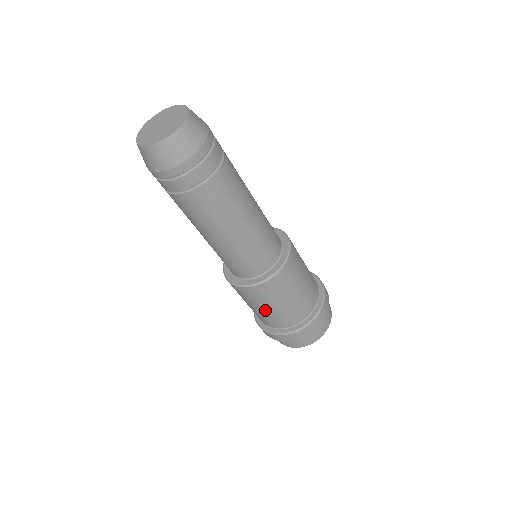
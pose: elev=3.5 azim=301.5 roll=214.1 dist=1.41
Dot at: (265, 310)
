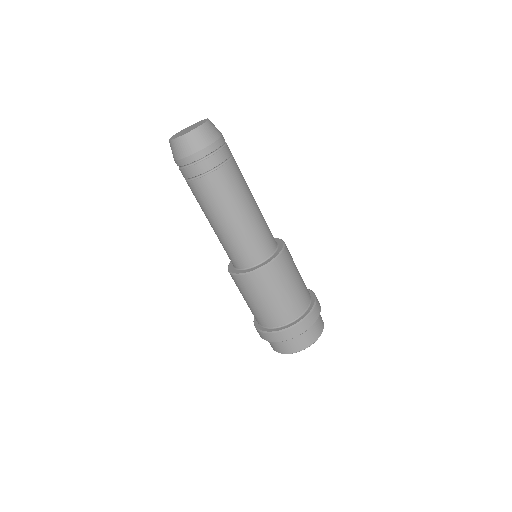
Dot at: (267, 301)
